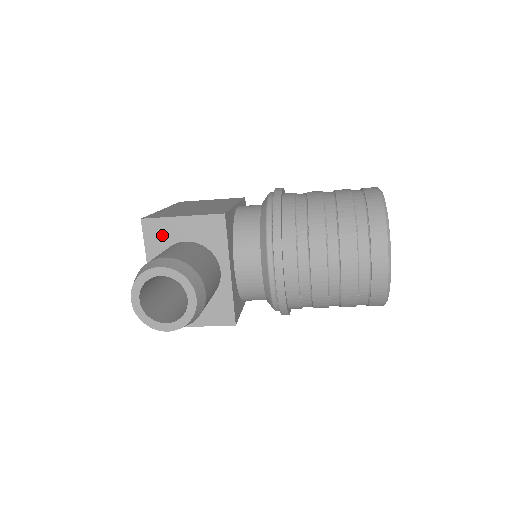
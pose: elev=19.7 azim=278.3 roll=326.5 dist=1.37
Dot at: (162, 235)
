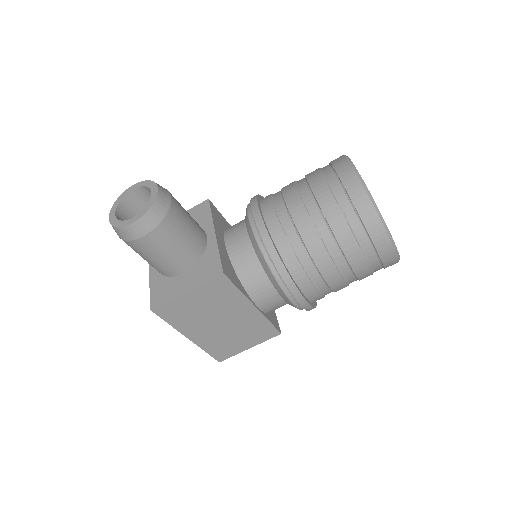
Dot at: occluded
